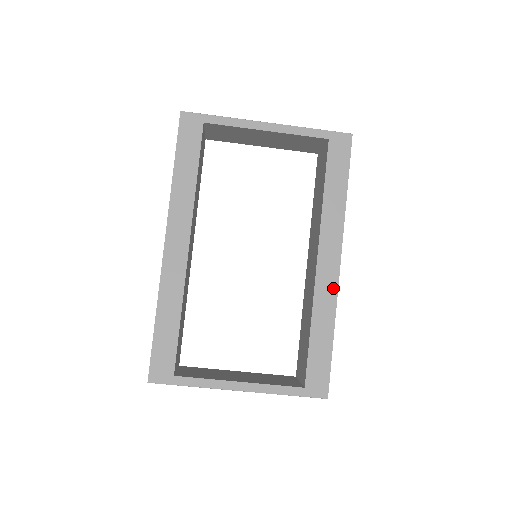
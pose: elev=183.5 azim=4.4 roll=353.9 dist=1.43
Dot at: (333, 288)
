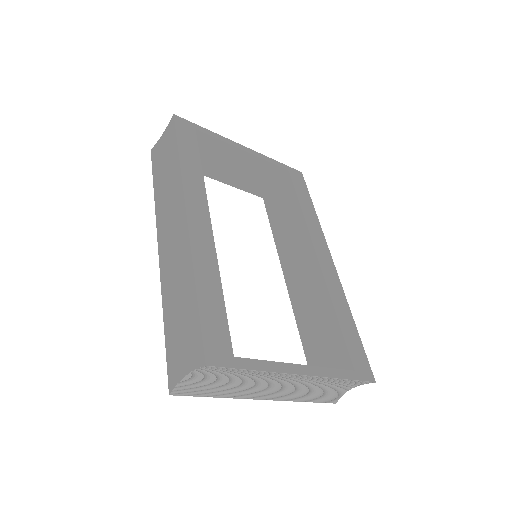
Dot at: (336, 279)
